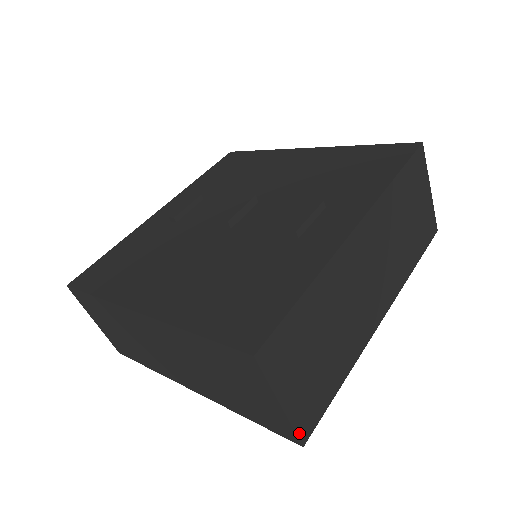
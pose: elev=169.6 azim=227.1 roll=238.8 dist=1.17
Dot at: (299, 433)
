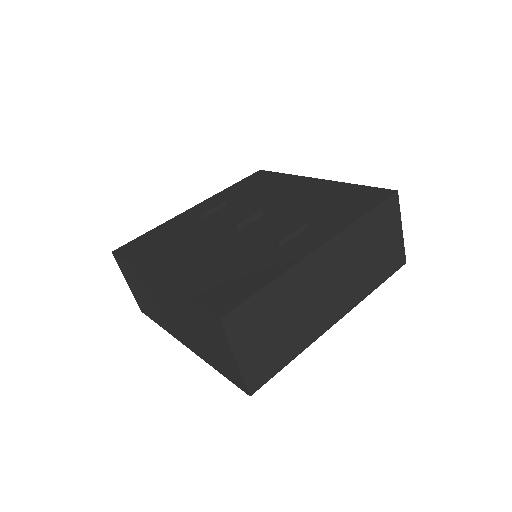
Dot at: (248, 385)
